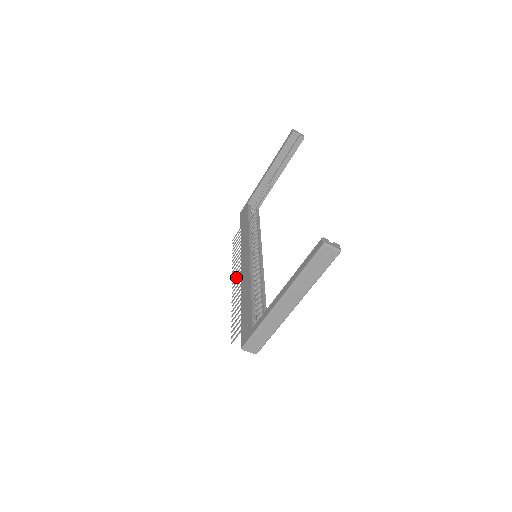
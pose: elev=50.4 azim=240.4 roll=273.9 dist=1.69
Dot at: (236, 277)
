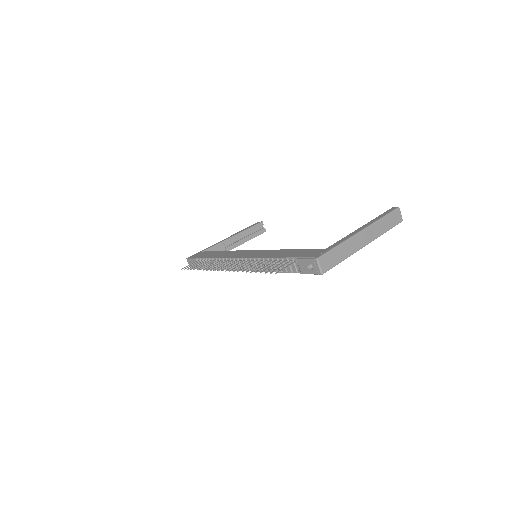
Dot at: (229, 266)
